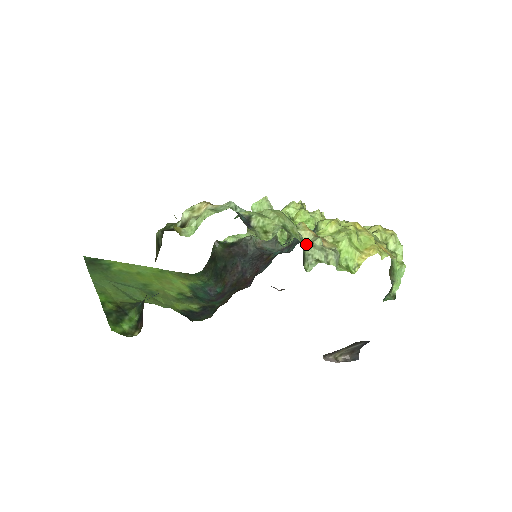
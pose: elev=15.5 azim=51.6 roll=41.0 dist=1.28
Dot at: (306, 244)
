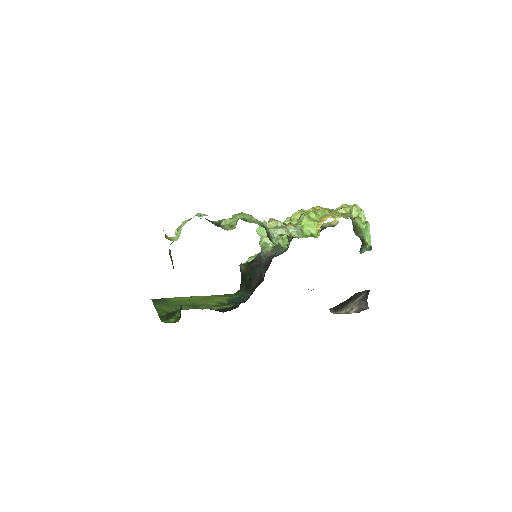
Dot at: occluded
